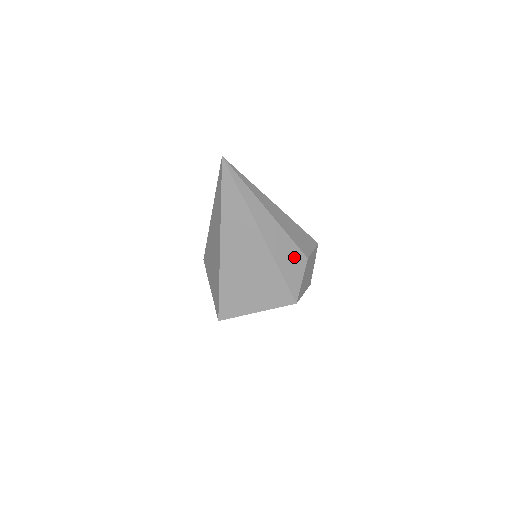
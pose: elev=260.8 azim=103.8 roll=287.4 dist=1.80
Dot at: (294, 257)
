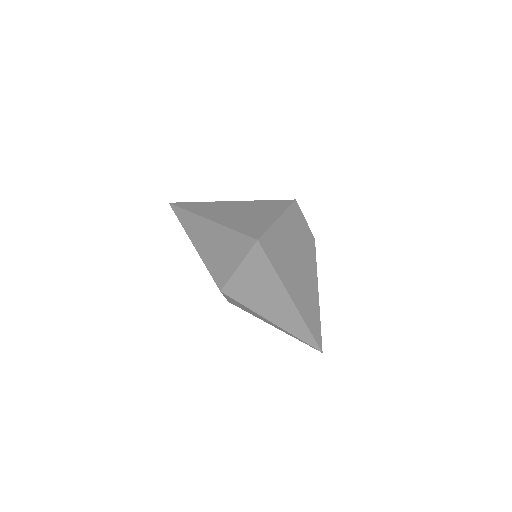
Dot at: occluded
